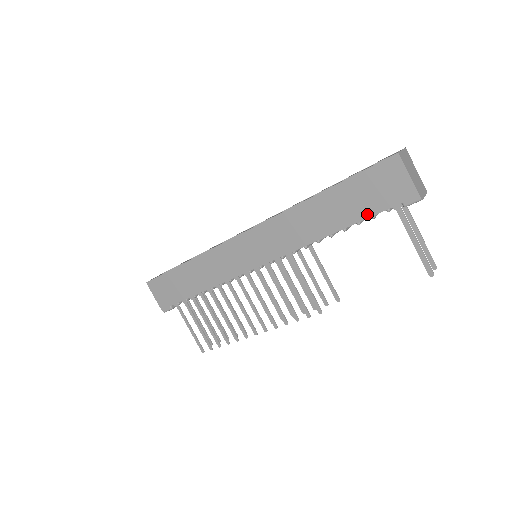
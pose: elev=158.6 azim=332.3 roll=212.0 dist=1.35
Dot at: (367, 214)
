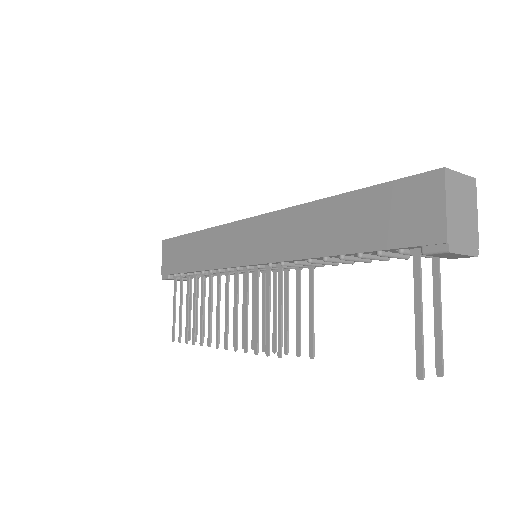
Dot at: (373, 245)
